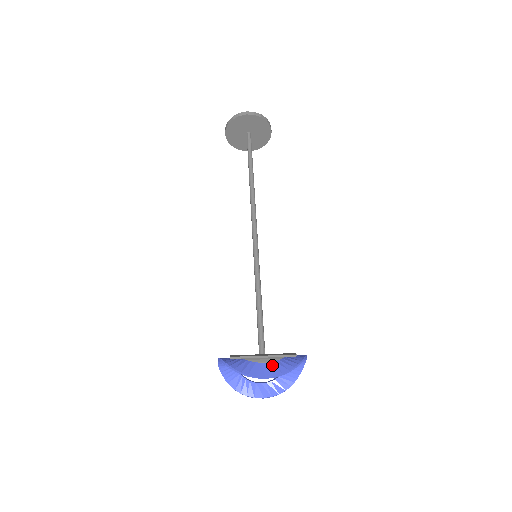
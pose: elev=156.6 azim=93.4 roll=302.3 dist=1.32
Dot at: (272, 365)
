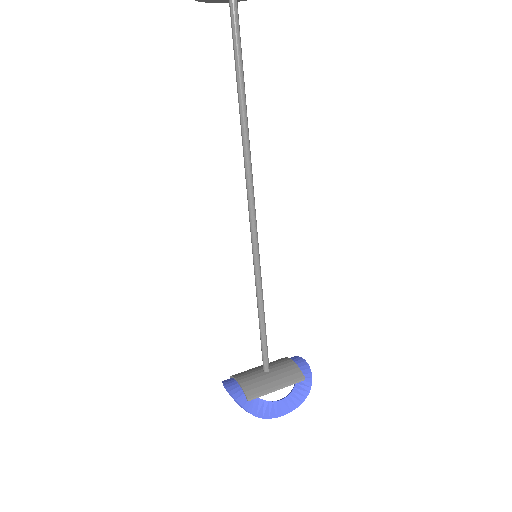
Dot at: (288, 401)
